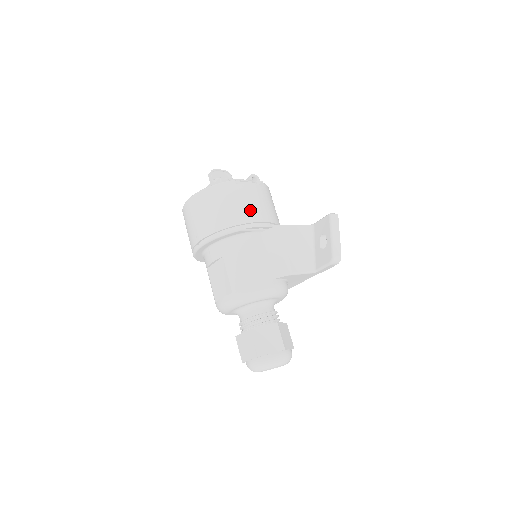
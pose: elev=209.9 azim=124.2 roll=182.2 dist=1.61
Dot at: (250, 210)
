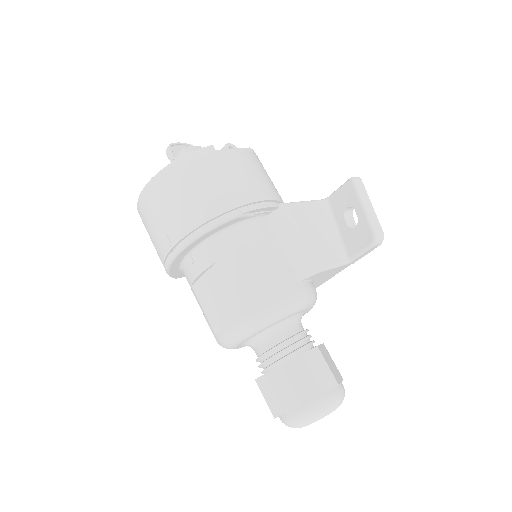
Dot at: (245, 185)
